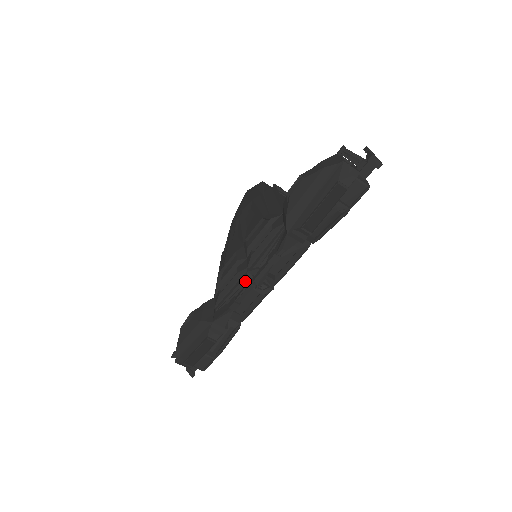
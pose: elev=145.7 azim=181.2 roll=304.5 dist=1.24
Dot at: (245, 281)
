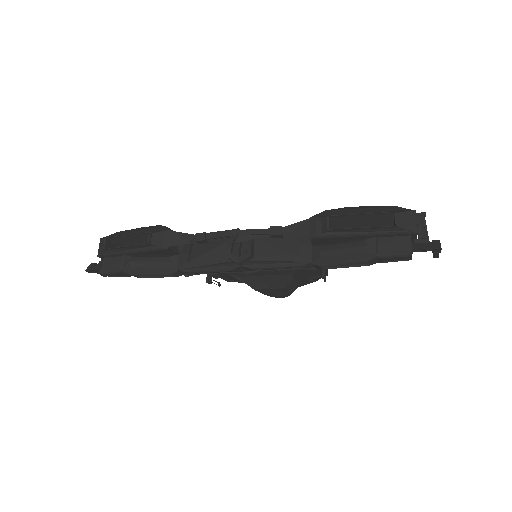
Dot at: (231, 237)
